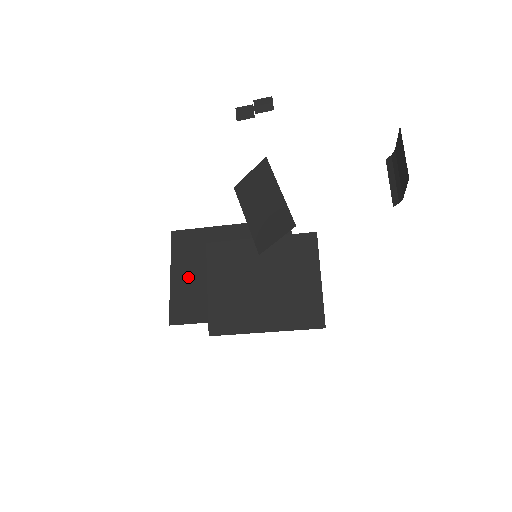
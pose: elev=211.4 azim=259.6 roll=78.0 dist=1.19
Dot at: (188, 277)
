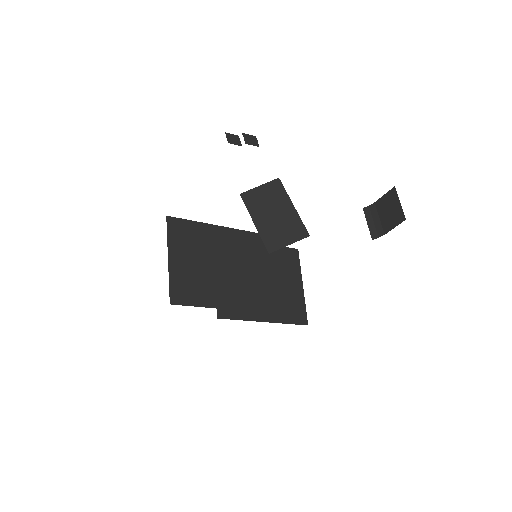
Dot at: (186, 262)
